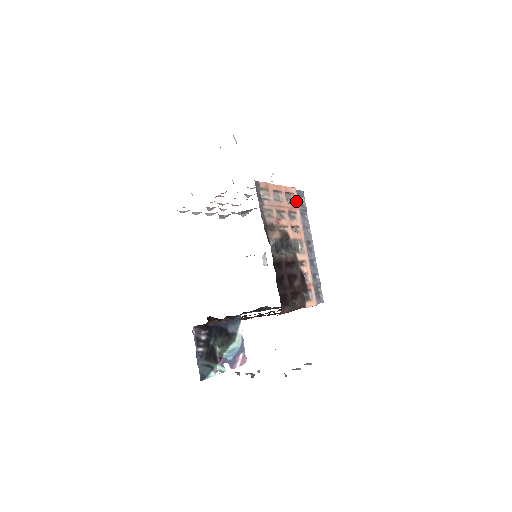
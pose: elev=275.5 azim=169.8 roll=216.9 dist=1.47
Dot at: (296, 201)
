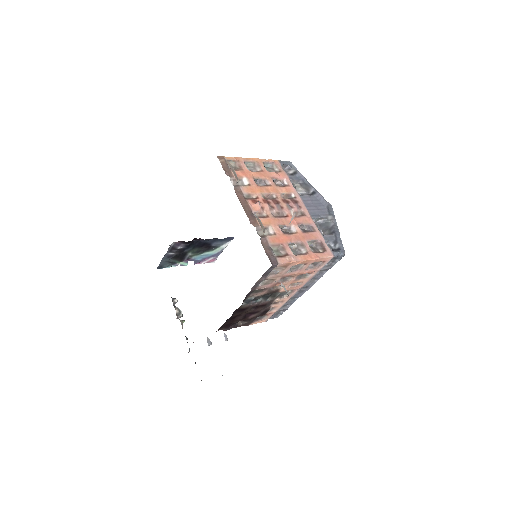
Dot at: (322, 266)
